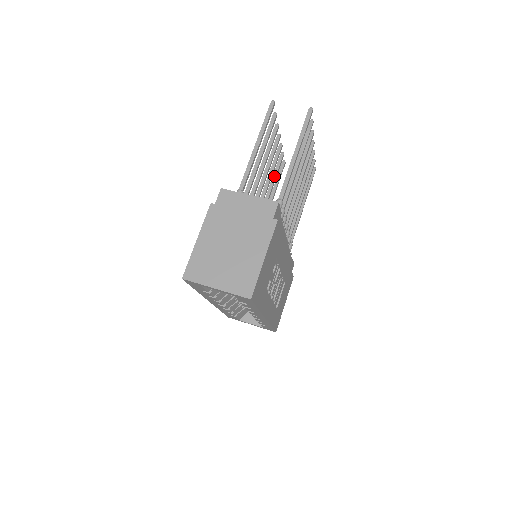
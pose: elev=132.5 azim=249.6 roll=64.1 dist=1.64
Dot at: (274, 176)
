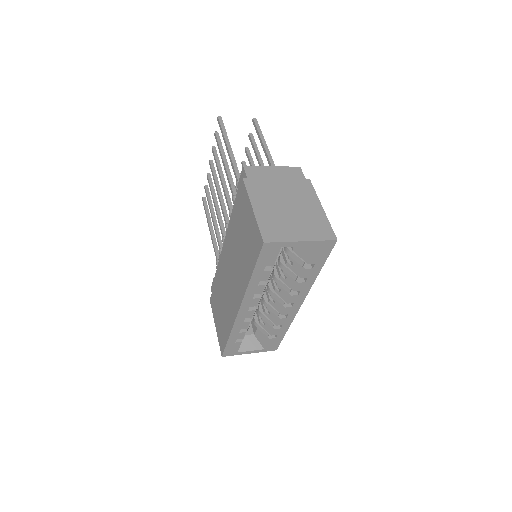
Dot at: (211, 204)
